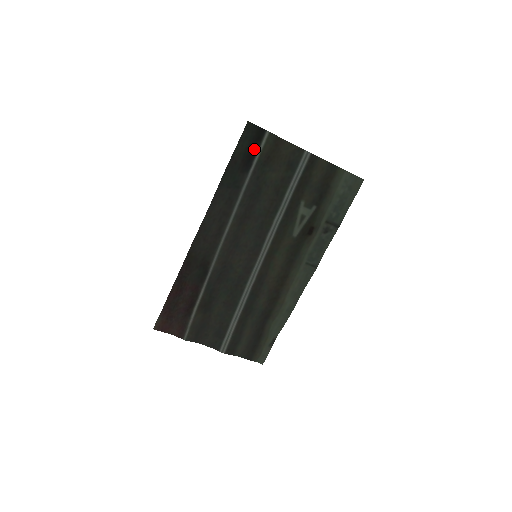
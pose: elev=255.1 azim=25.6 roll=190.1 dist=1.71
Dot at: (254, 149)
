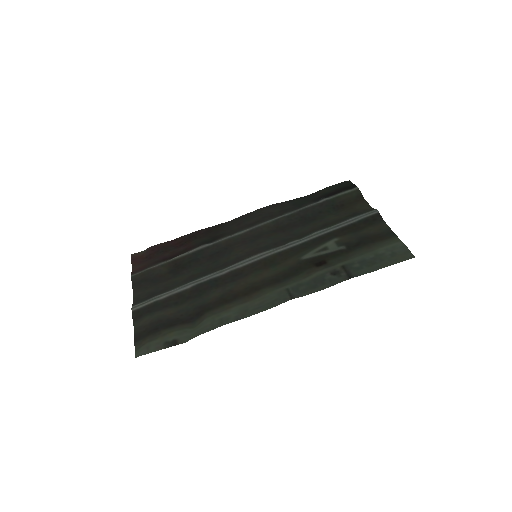
Dot at: (337, 192)
